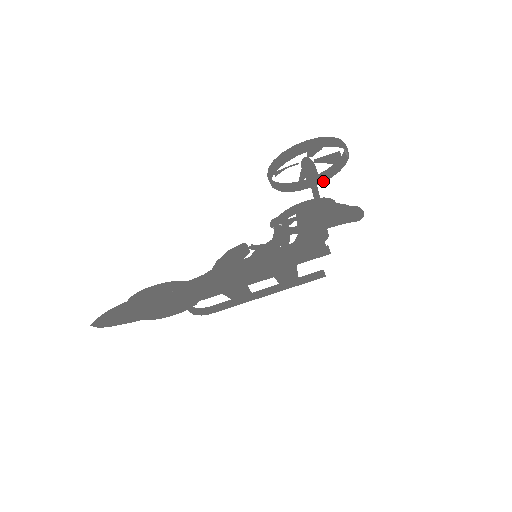
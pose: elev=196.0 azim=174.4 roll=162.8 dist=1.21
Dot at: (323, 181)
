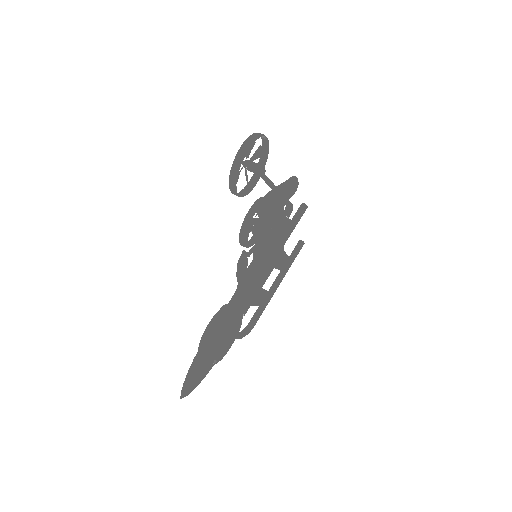
Dot at: occluded
